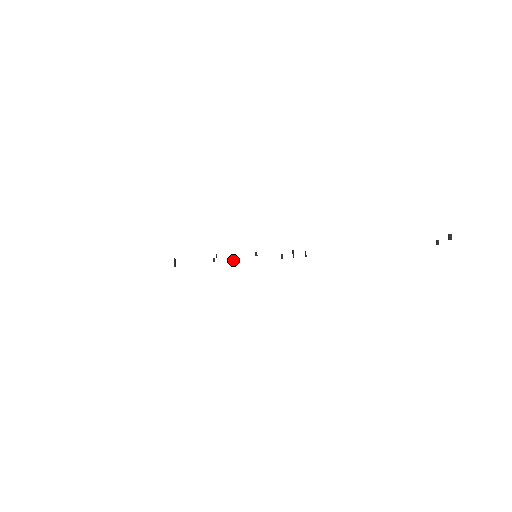
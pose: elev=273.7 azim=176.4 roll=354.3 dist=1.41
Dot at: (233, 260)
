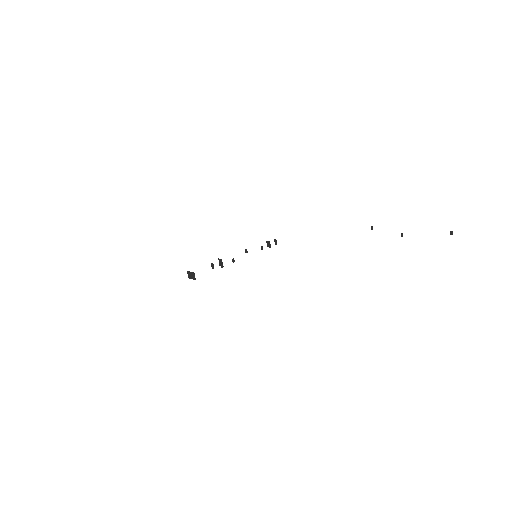
Dot at: (234, 261)
